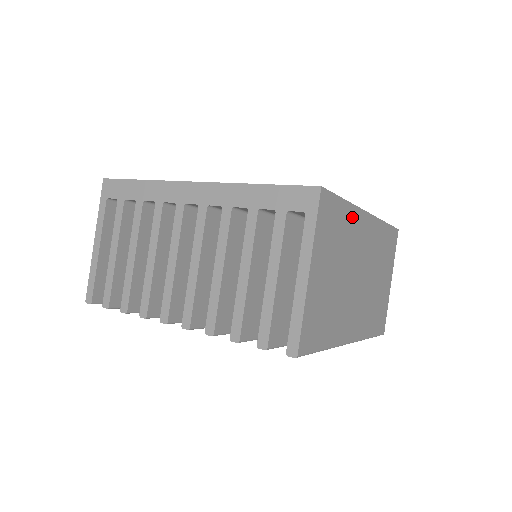
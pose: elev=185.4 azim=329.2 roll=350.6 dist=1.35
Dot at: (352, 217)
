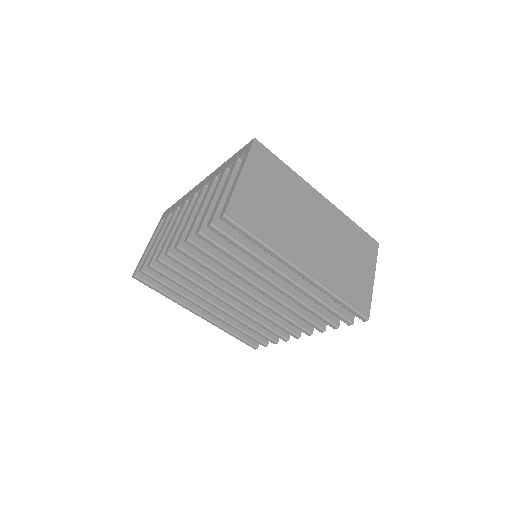
Dot at: (296, 181)
